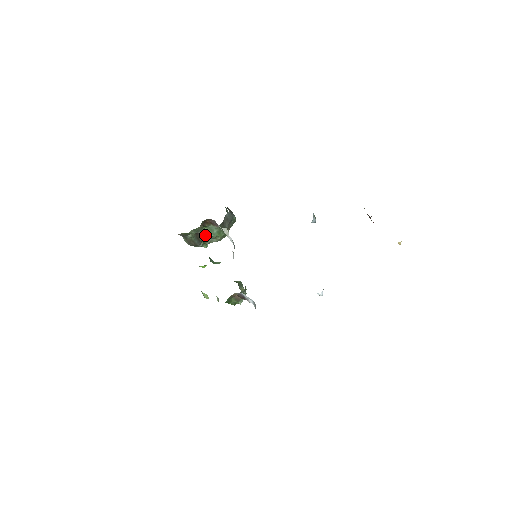
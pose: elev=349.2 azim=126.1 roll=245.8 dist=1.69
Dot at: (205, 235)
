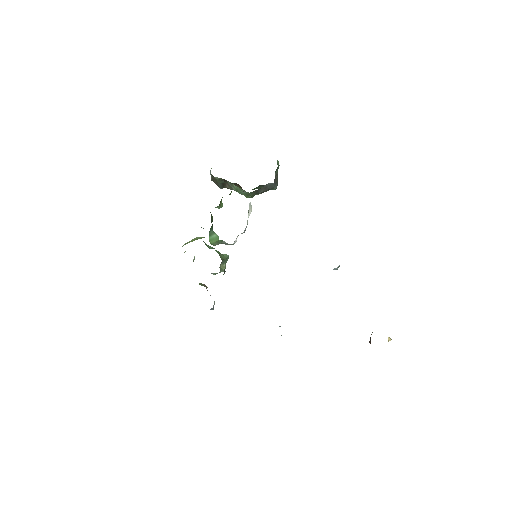
Dot at: (232, 187)
